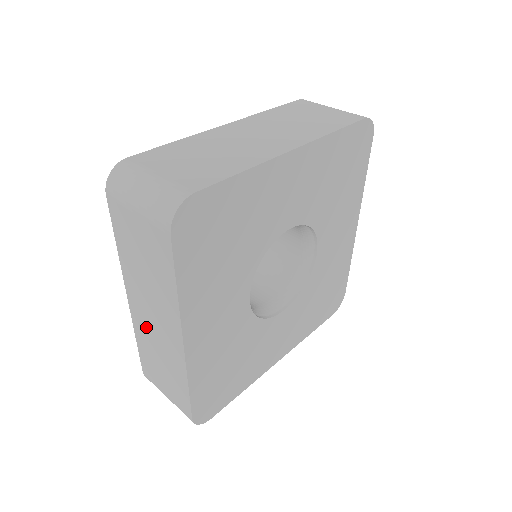
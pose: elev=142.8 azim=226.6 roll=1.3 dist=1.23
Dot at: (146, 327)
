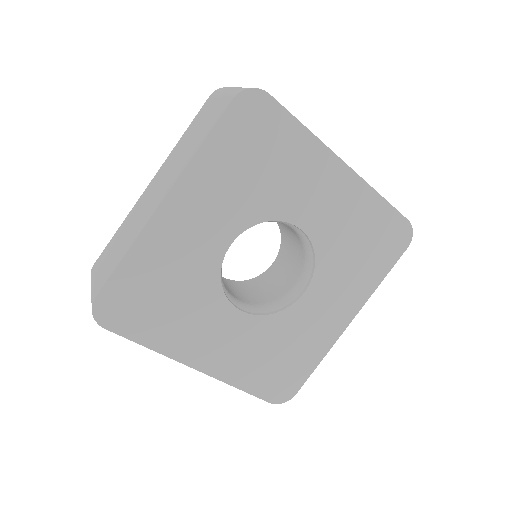
Dot at: (142, 204)
